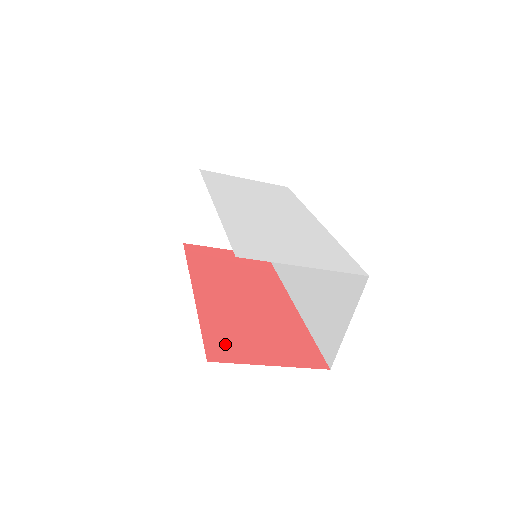
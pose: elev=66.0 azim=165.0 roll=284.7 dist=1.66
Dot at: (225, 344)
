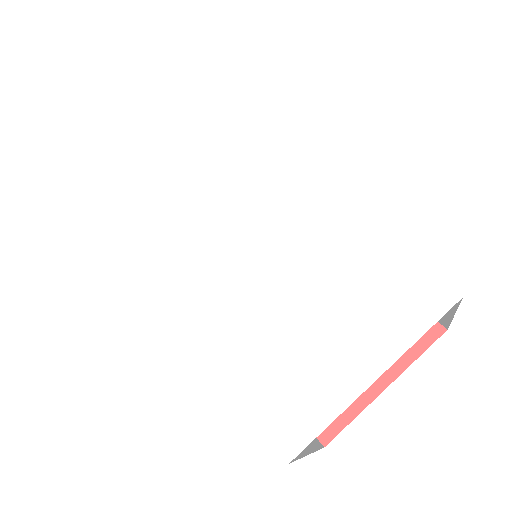
Dot at: occluded
